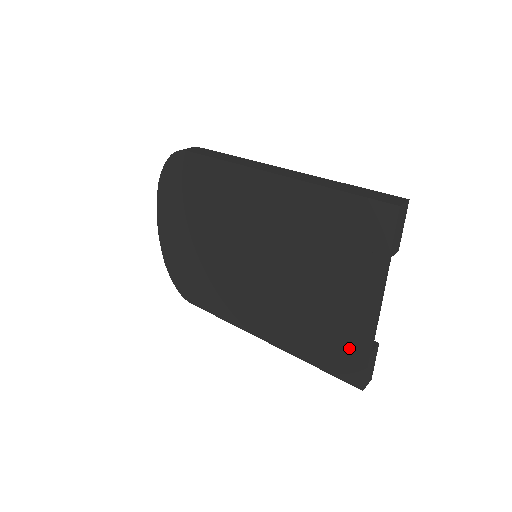
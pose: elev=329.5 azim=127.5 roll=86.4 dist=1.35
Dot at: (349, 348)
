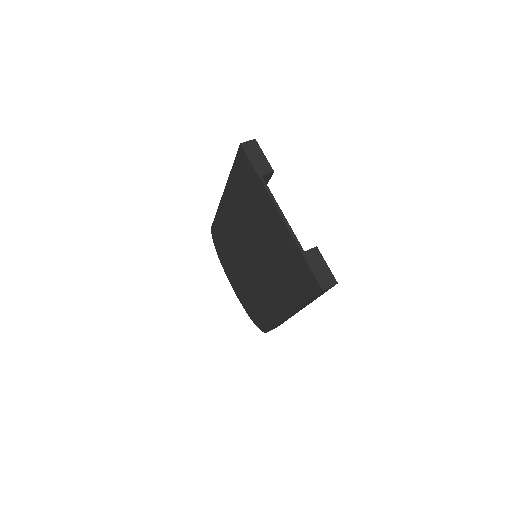
Dot at: (297, 263)
